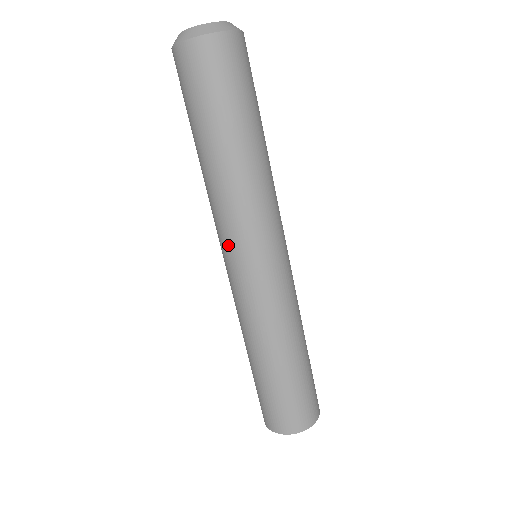
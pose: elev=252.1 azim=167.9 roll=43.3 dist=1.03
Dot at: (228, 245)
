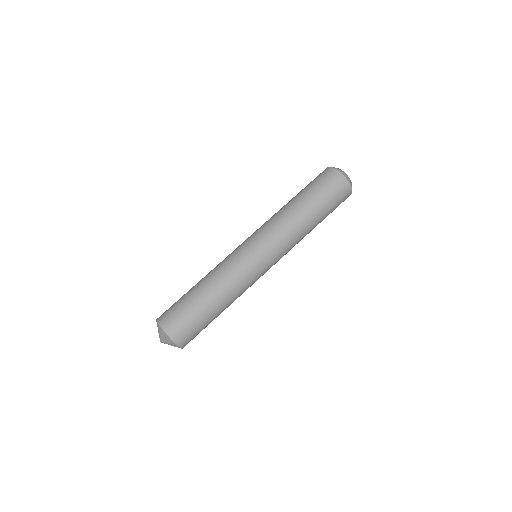
Dot at: (267, 243)
